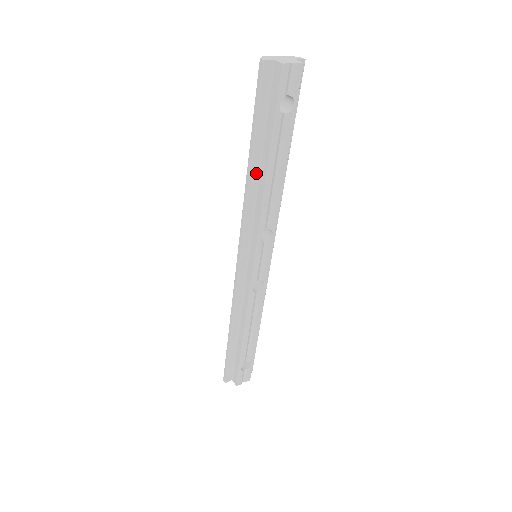
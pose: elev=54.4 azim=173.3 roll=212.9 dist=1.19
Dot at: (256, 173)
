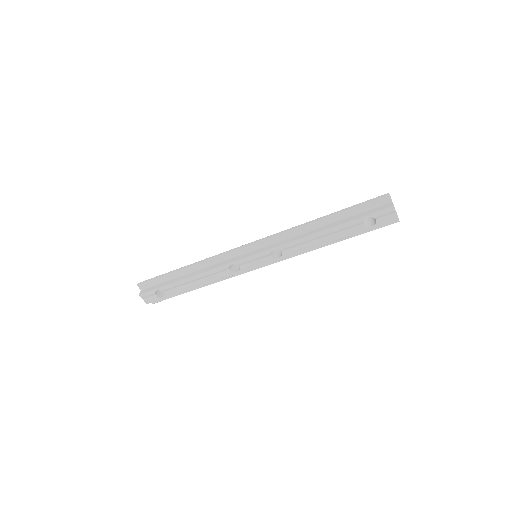
Dot at: (318, 225)
